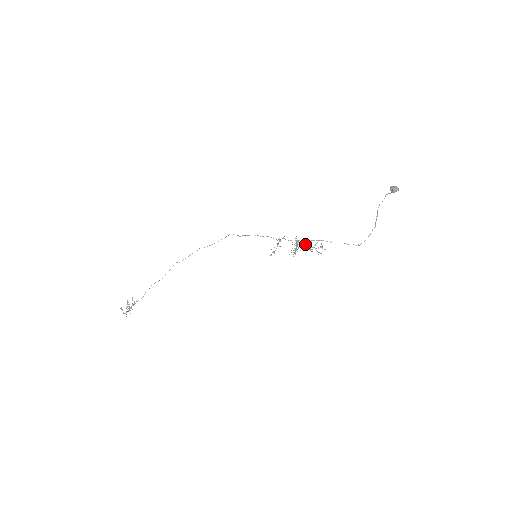
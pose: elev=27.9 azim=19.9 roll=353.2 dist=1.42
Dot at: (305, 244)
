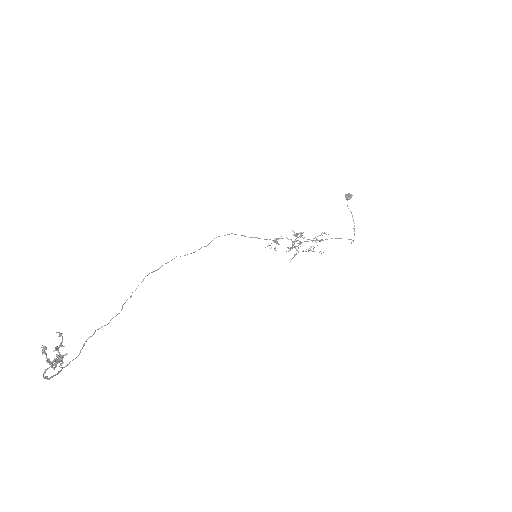
Dot at: occluded
